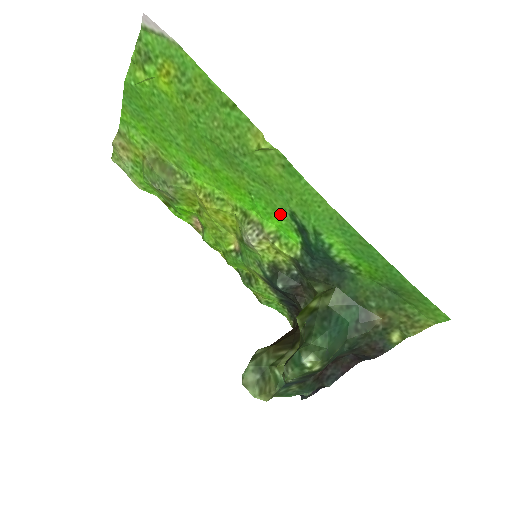
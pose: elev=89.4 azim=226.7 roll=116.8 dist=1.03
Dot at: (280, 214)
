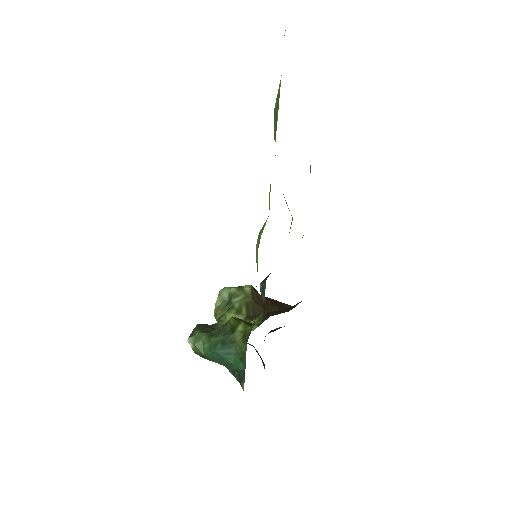
Dot at: occluded
